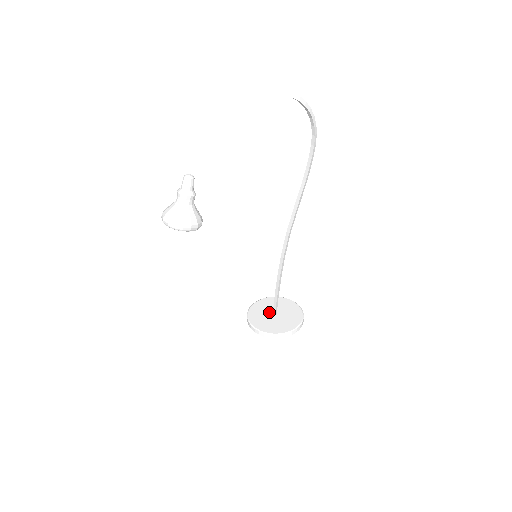
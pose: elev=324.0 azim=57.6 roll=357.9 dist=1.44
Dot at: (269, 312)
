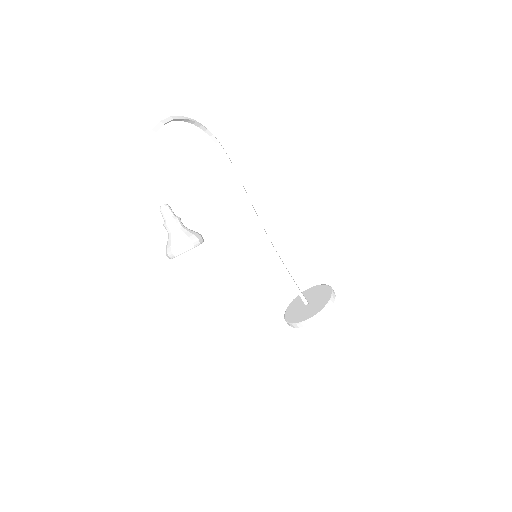
Dot at: (302, 307)
